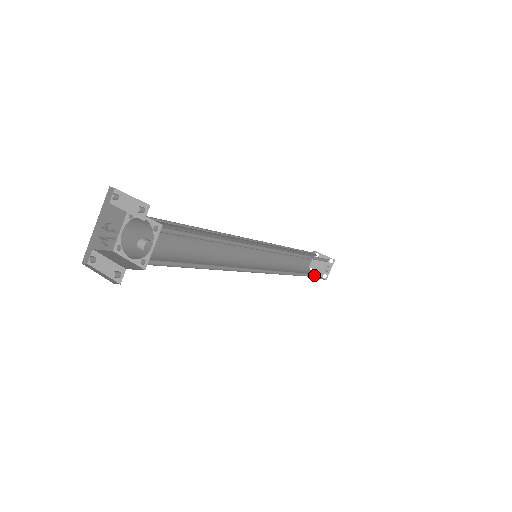
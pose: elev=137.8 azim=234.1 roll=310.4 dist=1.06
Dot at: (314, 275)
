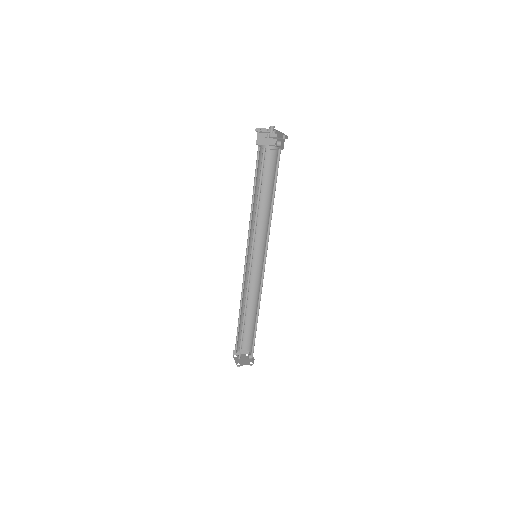
Dot at: (252, 345)
